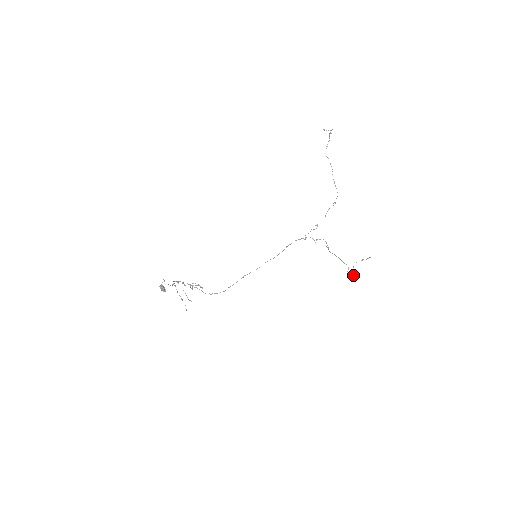
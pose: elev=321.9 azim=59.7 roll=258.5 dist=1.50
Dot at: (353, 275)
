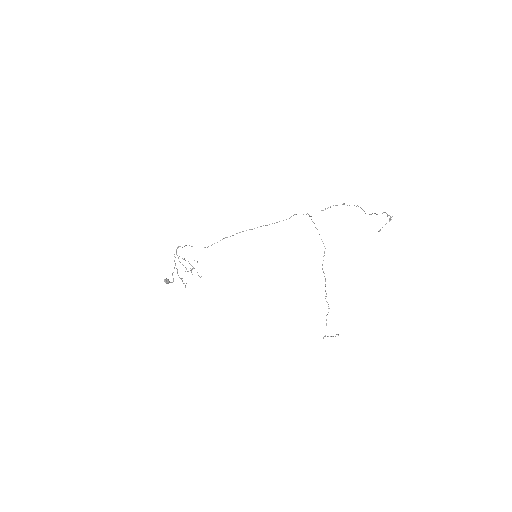
Dot at: occluded
